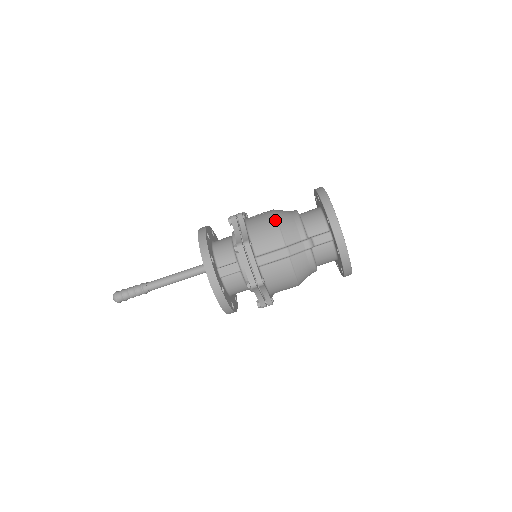
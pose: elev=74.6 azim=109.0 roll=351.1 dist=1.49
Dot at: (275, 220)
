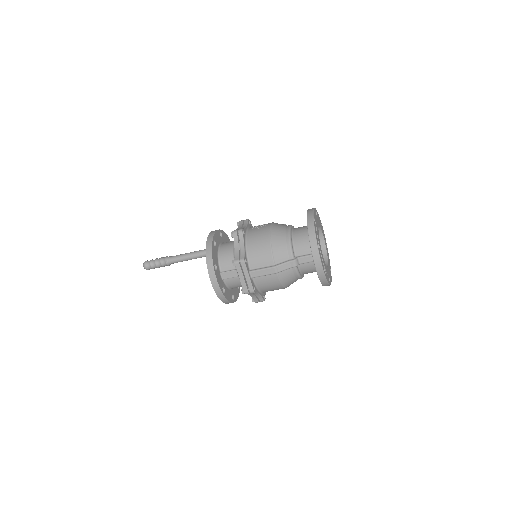
Dot at: (269, 240)
